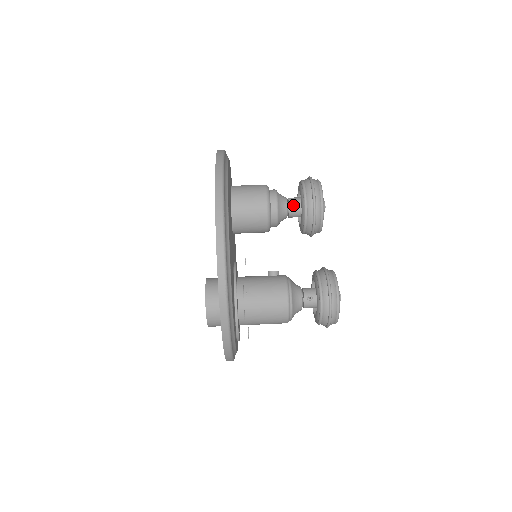
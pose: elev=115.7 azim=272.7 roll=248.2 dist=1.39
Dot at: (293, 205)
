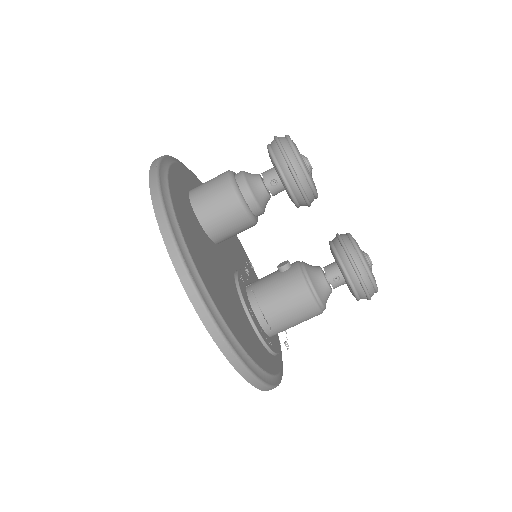
Dot at: (271, 182)
